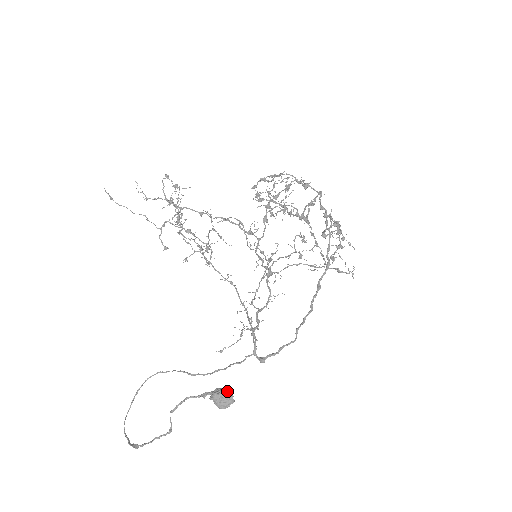
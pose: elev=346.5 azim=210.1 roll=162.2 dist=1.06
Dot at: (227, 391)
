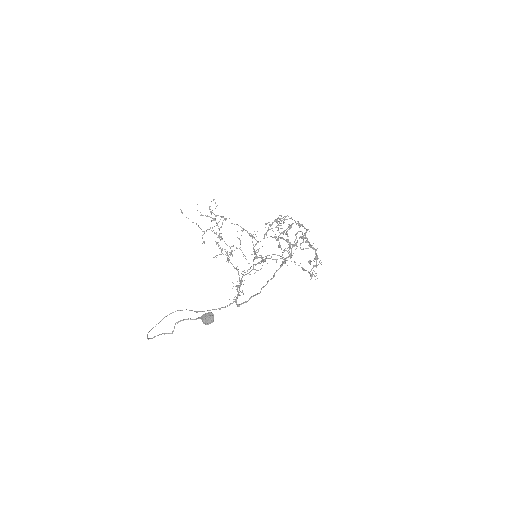
Dot at: (211, 313)
